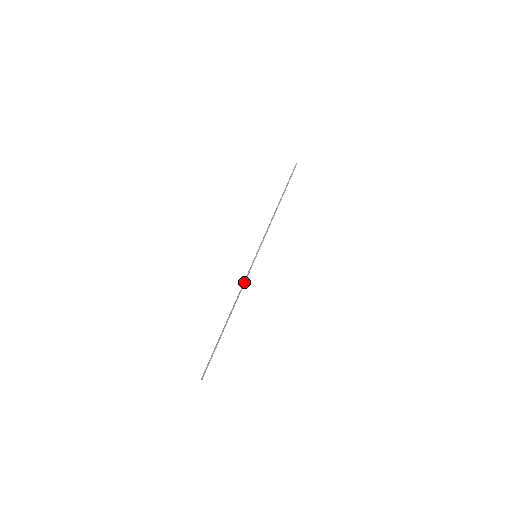
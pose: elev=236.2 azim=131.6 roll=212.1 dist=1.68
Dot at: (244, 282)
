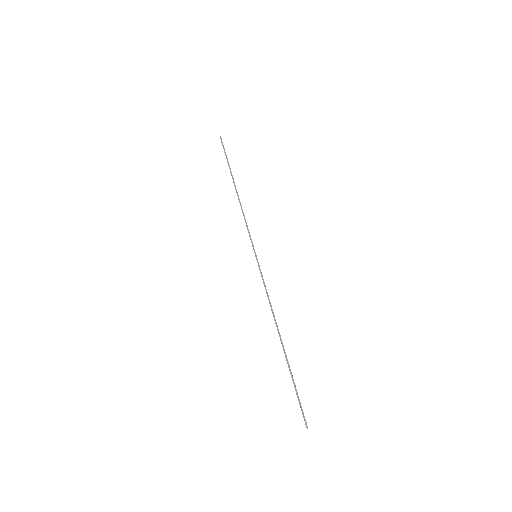
Dot at: (266, 292)
